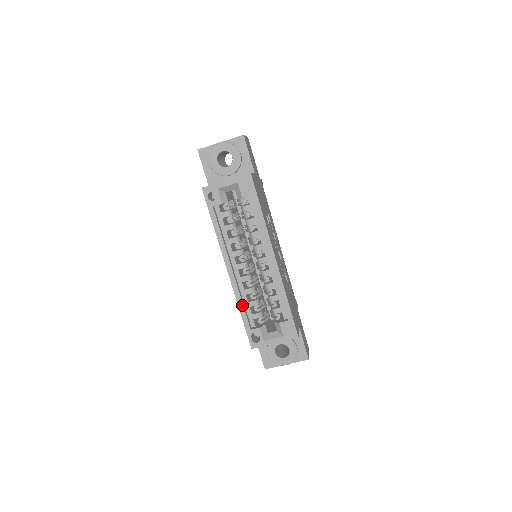
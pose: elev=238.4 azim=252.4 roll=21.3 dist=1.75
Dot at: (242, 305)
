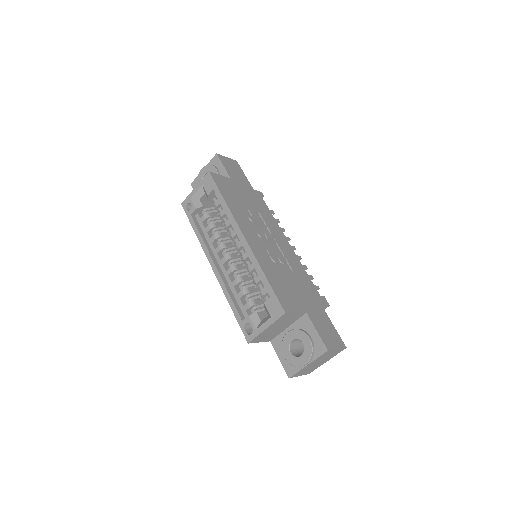
Dot at: (230, 297)
